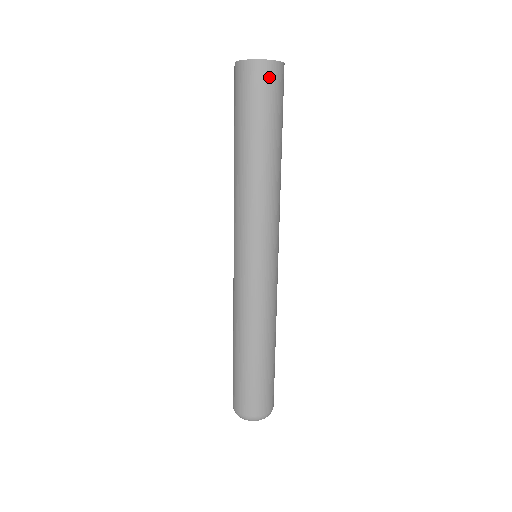
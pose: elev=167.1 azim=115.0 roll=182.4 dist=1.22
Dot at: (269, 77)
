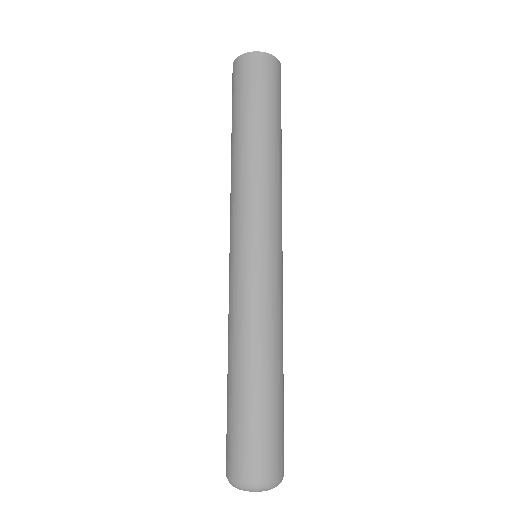
Dot at: (255, 65)
